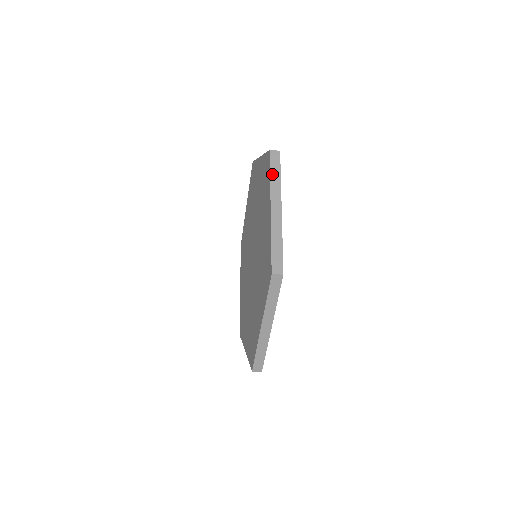
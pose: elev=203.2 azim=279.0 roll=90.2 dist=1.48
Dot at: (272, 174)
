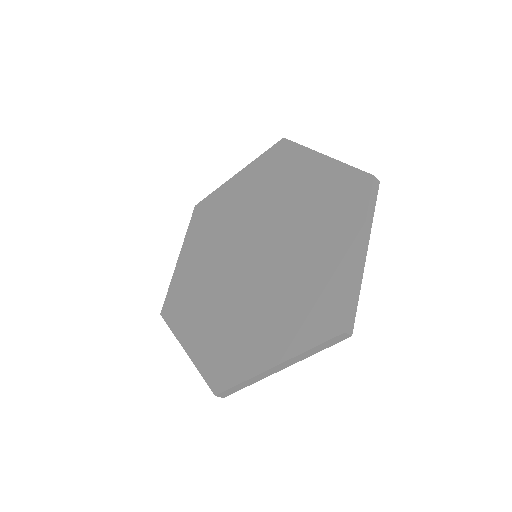
Dot at: (370, 207)
